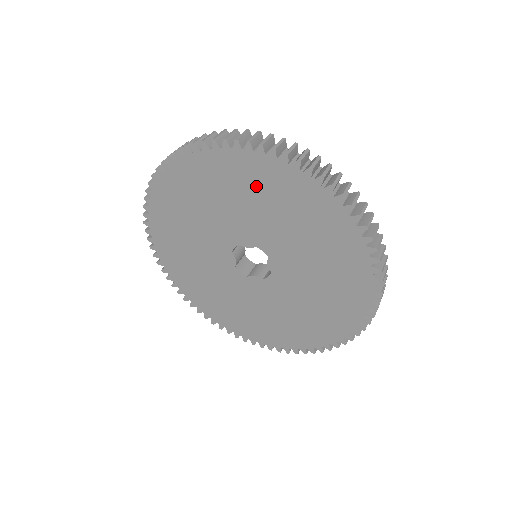
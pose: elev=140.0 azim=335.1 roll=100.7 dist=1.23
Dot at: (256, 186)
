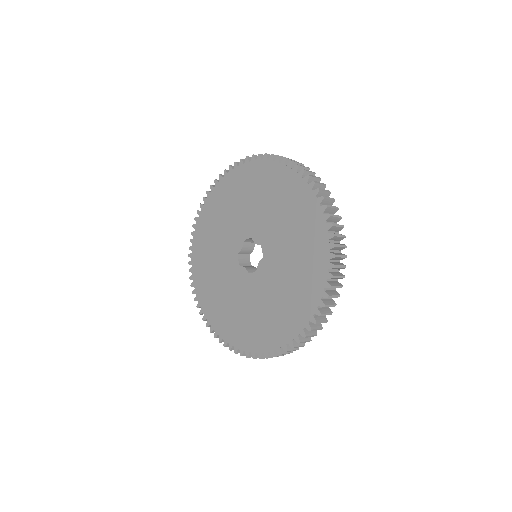
Dot at: (289, 201)
